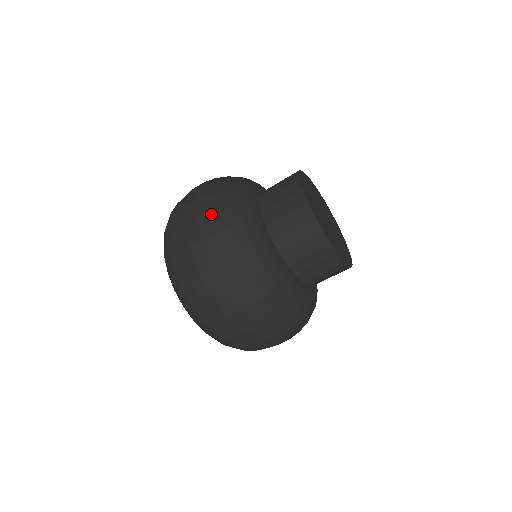
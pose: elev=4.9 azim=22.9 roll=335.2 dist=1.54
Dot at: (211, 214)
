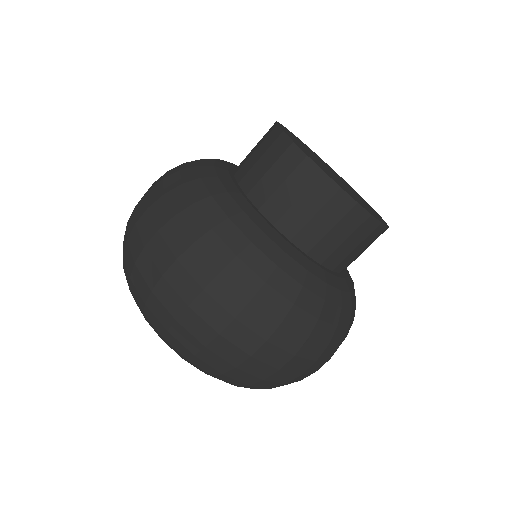
Dot at: (255, 303)
